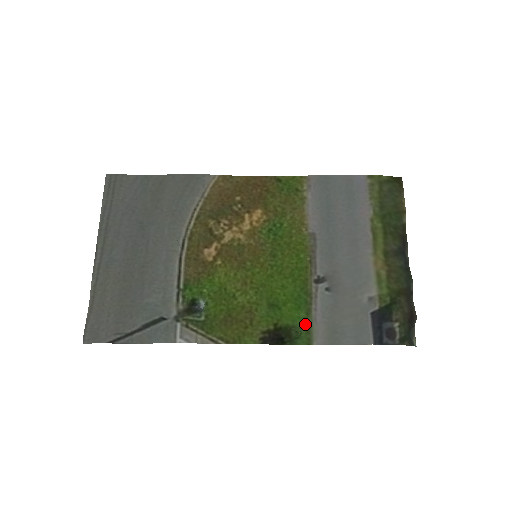
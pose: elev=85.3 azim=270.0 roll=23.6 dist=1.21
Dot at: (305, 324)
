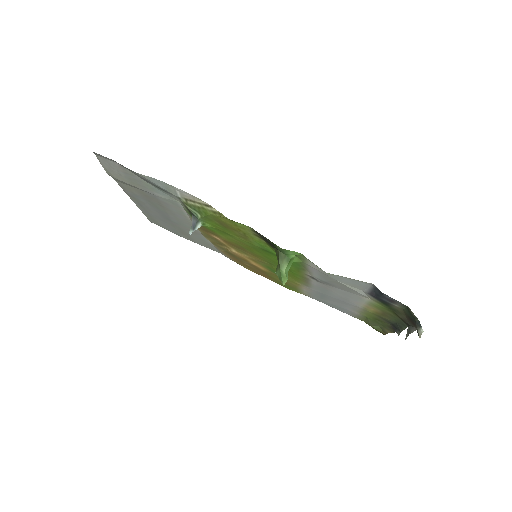
Dot at: (297, 261)
